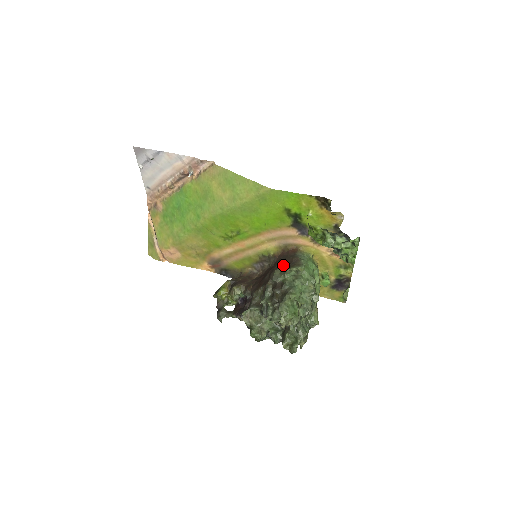
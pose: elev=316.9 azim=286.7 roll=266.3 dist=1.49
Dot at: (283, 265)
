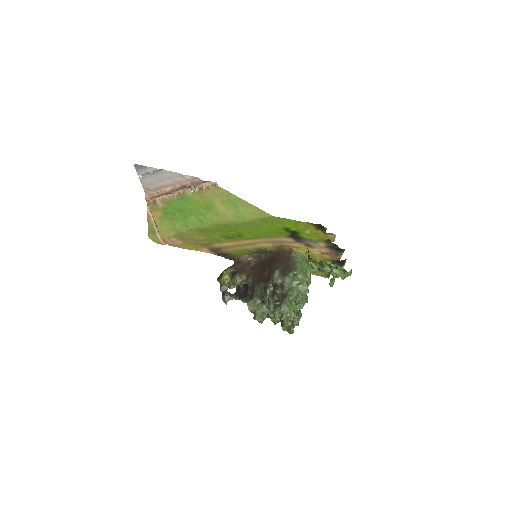
Dot at: (281, 267)
